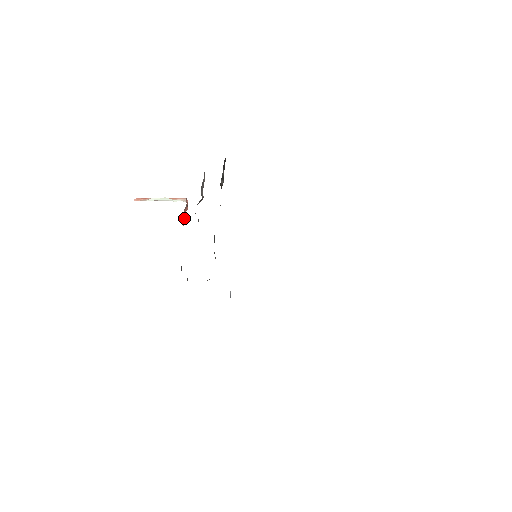
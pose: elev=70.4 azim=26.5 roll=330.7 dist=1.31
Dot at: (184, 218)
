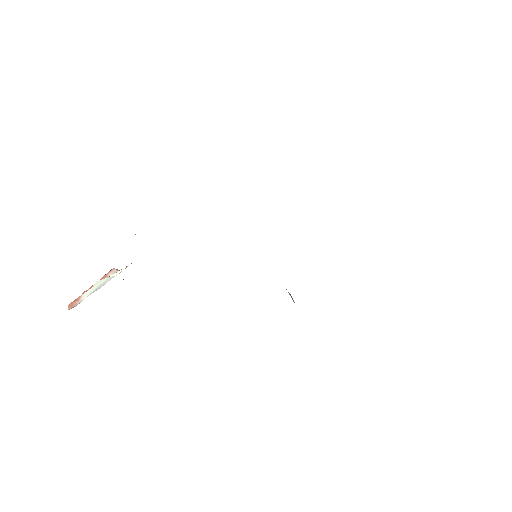
Dot at: occluded
